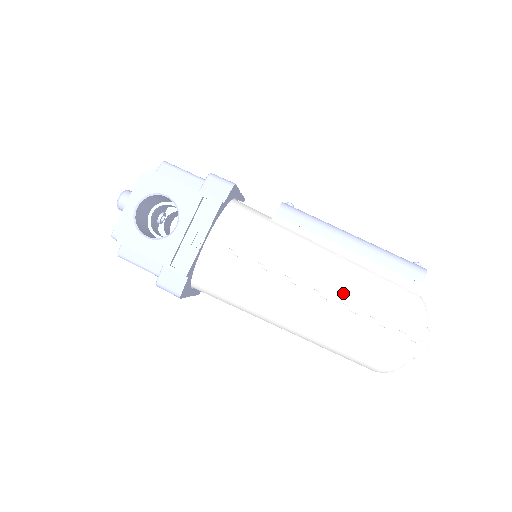
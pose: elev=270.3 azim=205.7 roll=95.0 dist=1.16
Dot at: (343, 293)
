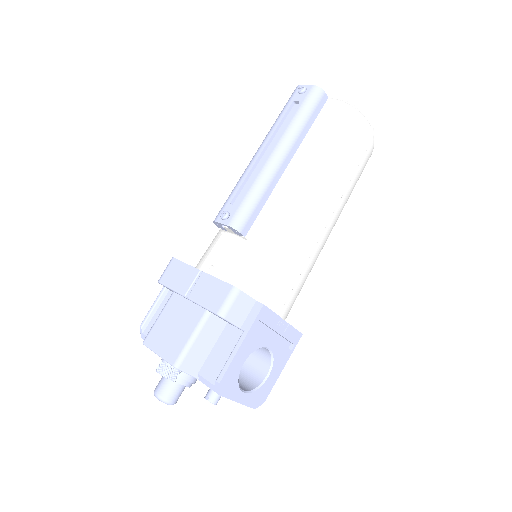
Dot at: (337, 186)
